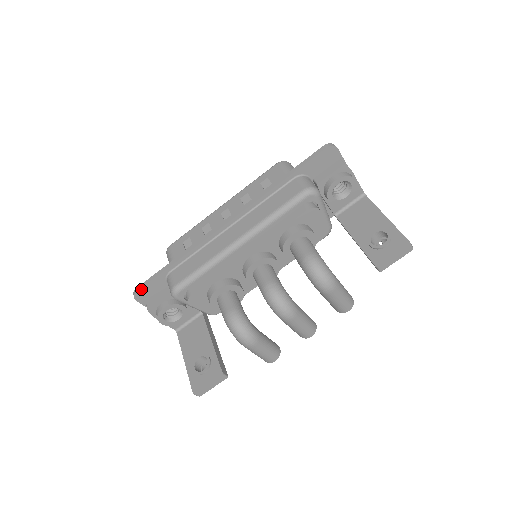
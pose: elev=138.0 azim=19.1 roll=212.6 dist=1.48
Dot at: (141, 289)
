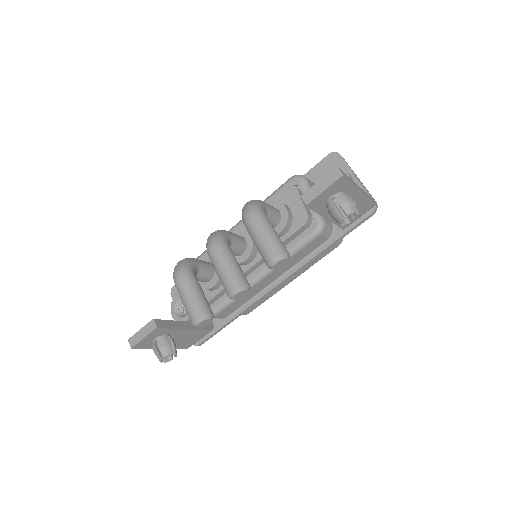
Dot at: occluded
